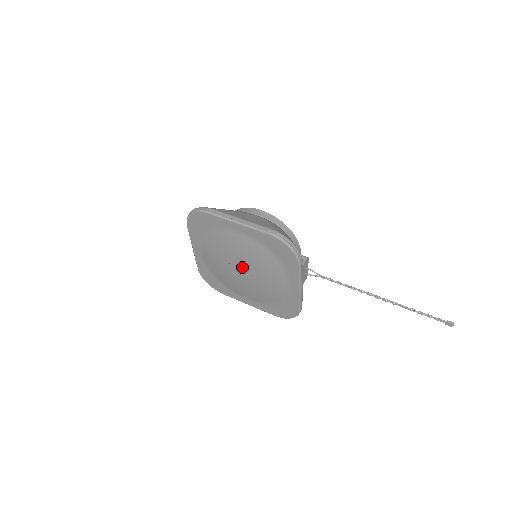
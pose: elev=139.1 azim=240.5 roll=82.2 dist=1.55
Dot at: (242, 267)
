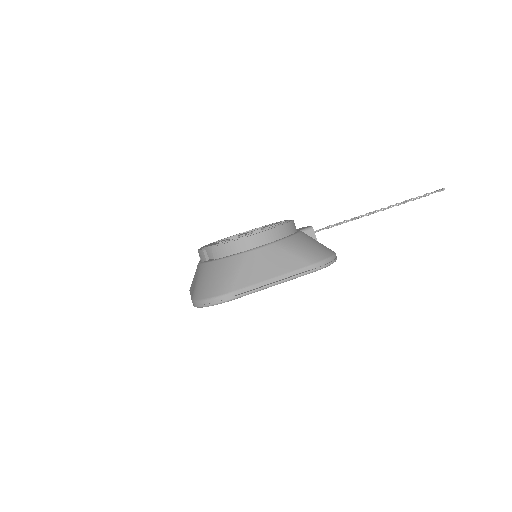
Dot at: occluded
